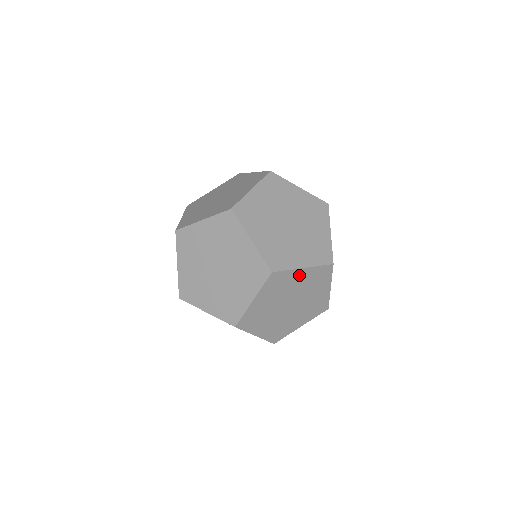
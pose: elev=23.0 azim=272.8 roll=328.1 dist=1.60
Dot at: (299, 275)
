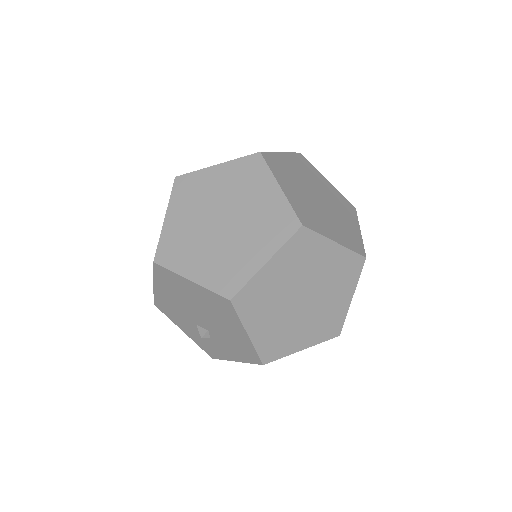
Dot at: (328, 252)
